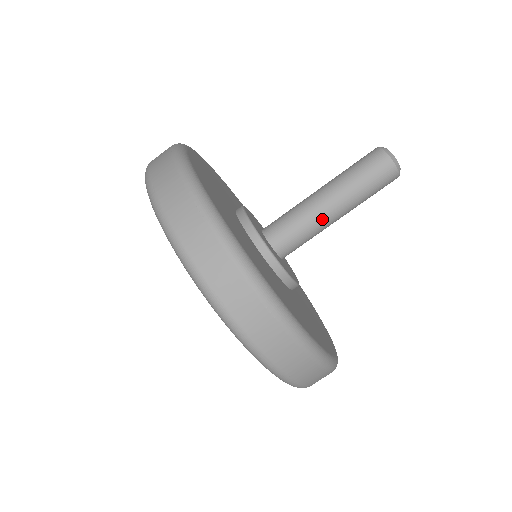
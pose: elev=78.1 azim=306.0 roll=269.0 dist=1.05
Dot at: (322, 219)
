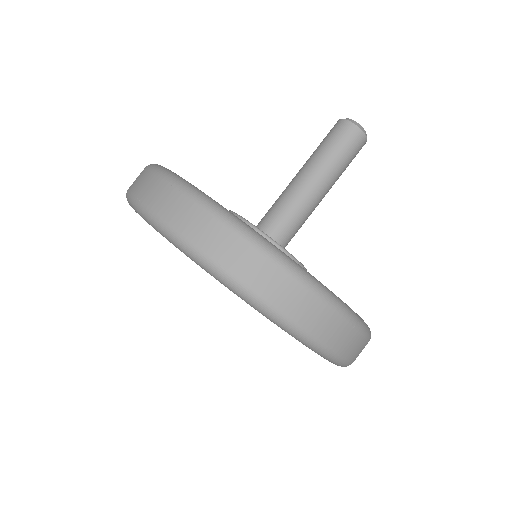
Dot at: (297, 189)
